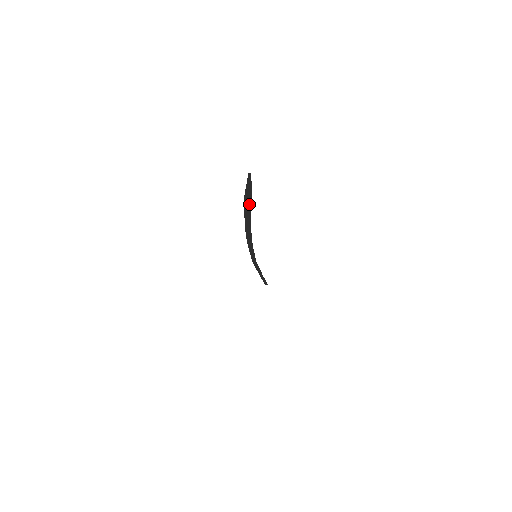
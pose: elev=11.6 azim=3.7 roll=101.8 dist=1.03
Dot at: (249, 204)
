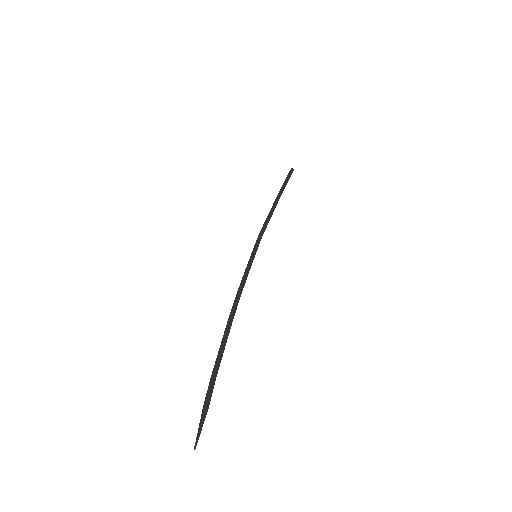
Dot at: (212, 385)
